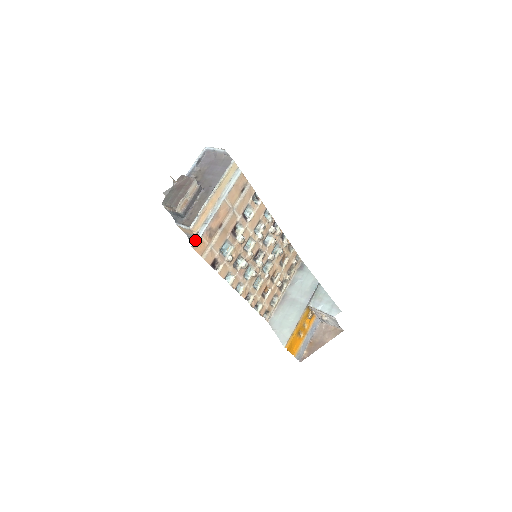
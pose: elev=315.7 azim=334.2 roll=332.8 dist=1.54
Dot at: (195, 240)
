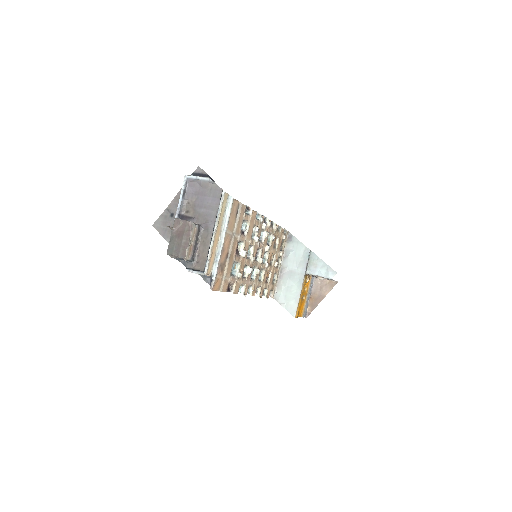
Dot at: (209, 278)
